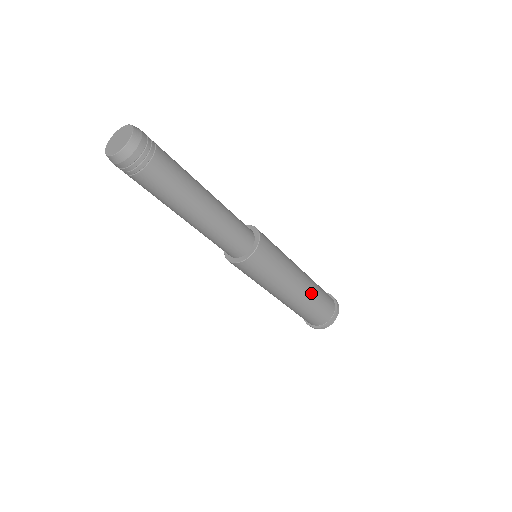
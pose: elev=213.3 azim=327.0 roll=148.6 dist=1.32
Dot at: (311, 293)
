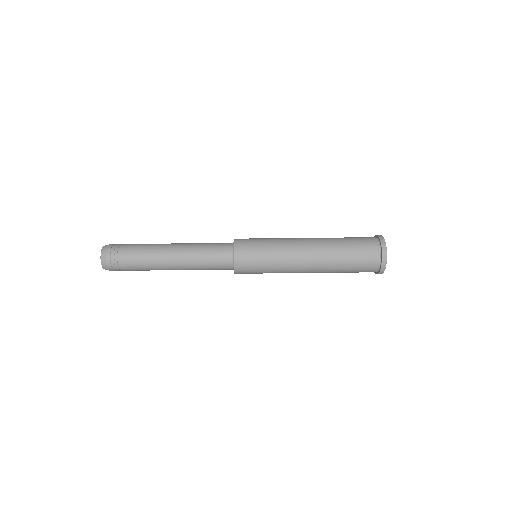
Dot at: (329, 252)
